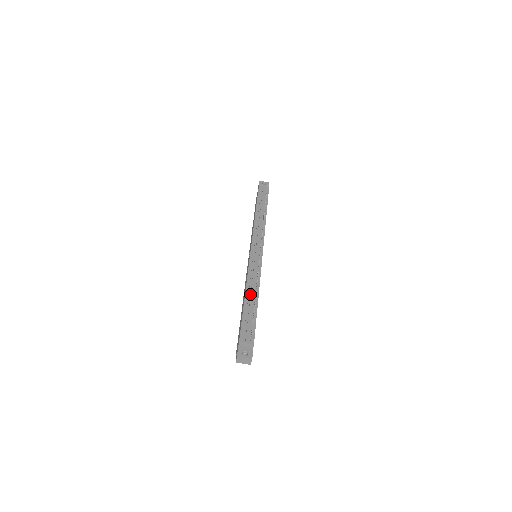
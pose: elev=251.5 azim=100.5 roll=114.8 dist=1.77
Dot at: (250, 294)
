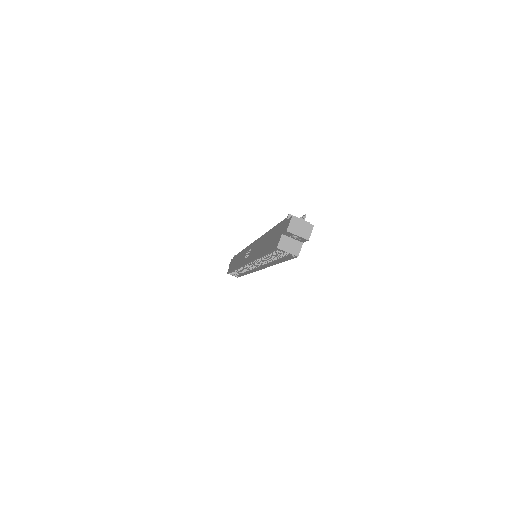
Dot at: occluded
